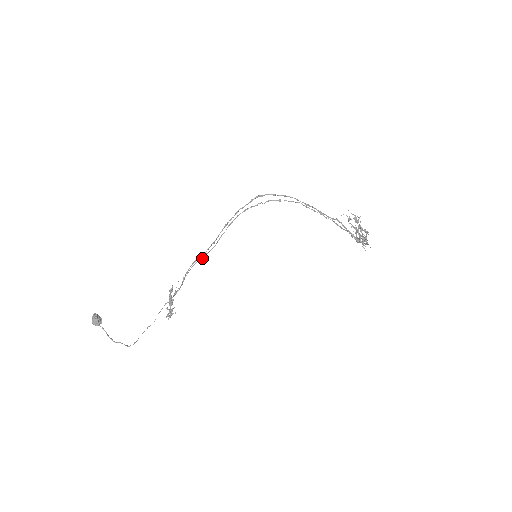
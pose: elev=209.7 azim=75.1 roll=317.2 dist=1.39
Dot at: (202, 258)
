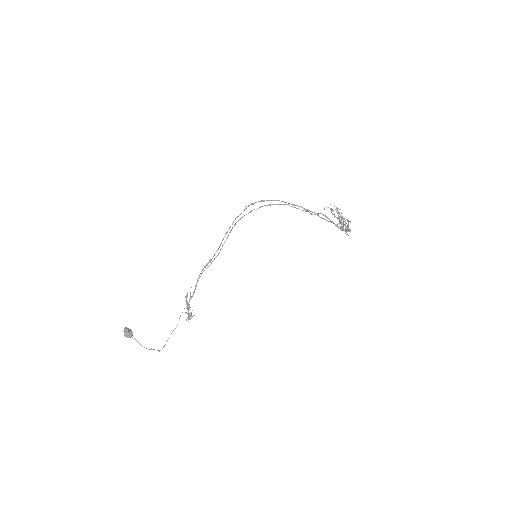
Dot at: (209, 265)
